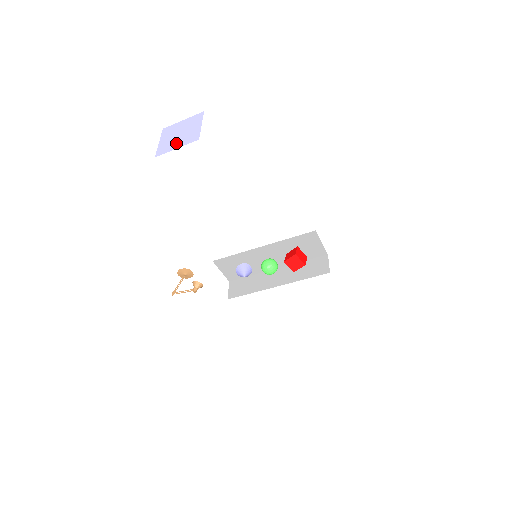
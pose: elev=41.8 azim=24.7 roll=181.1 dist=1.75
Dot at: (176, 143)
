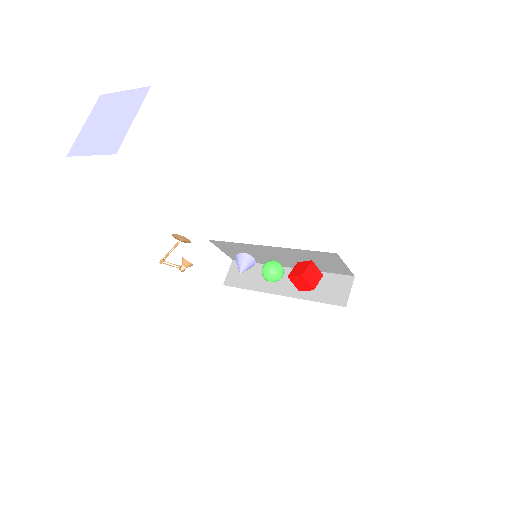
Dot at: (94, 142)
